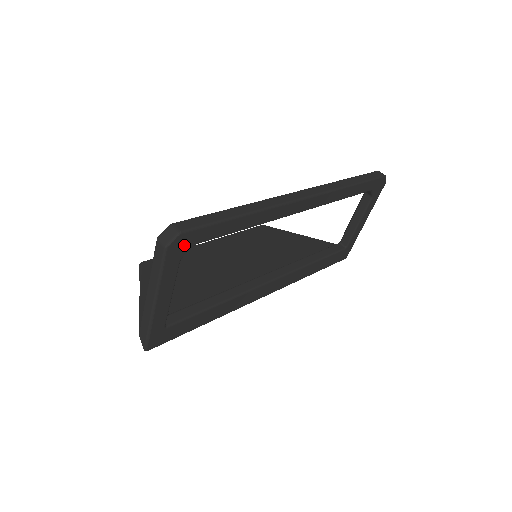
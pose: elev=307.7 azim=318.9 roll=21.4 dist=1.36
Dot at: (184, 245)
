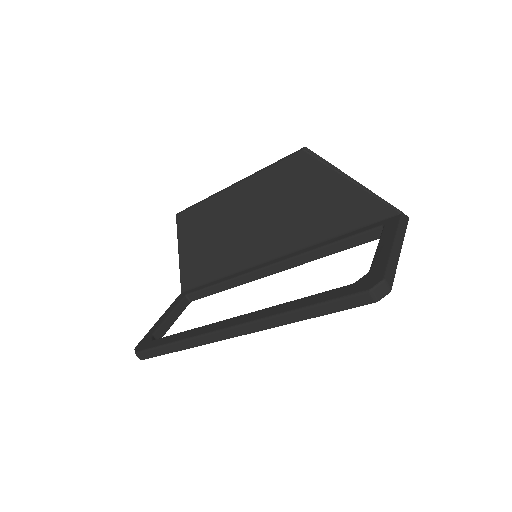
Dot at: occluded
